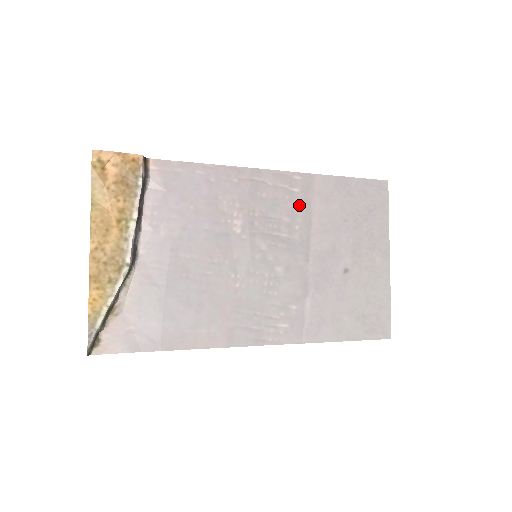
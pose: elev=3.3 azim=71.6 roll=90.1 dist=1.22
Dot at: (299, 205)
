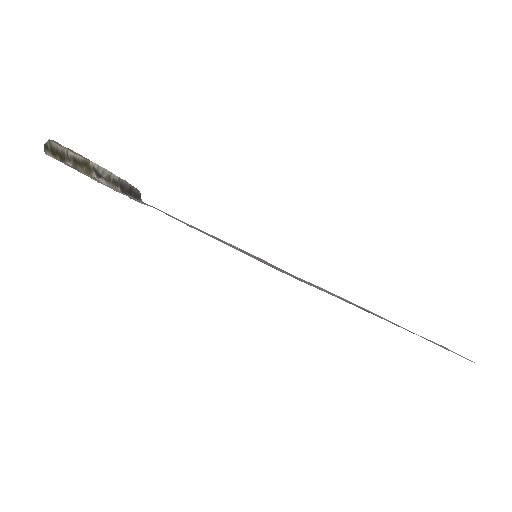
Dot at: (289, 273)
